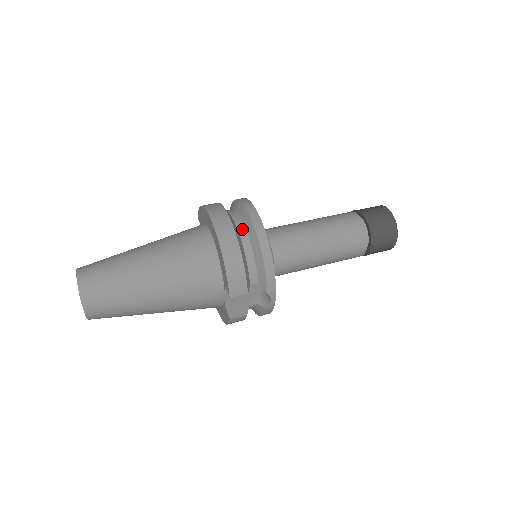
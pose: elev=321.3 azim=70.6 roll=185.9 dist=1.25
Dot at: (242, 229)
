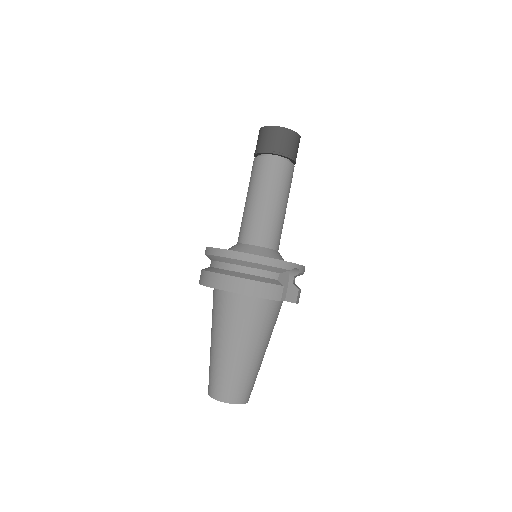
Dot at: (232, 267)
